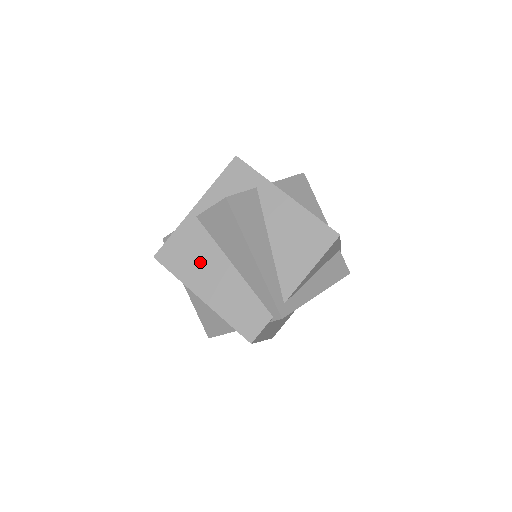
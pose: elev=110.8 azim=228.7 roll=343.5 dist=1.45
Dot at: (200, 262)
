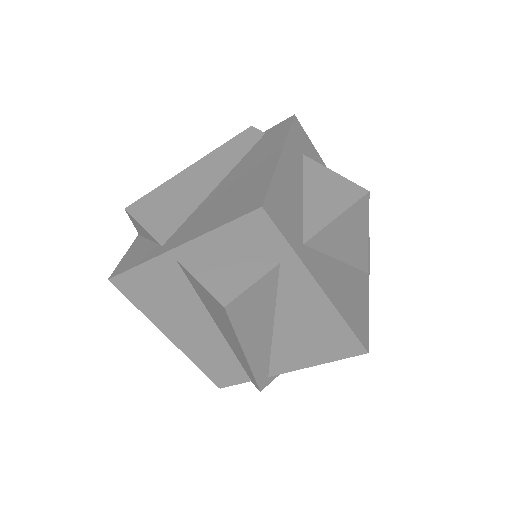
Dot at: (174, 309)
